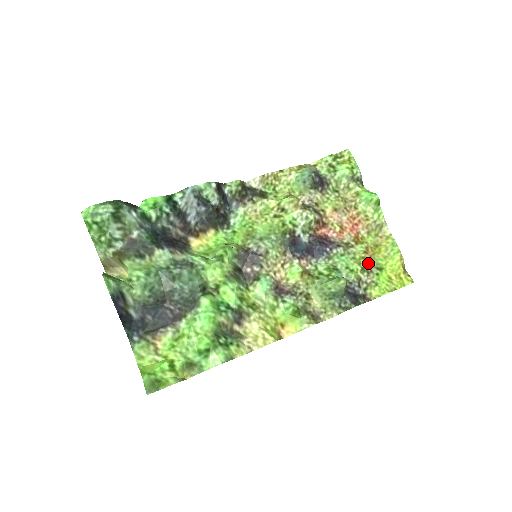
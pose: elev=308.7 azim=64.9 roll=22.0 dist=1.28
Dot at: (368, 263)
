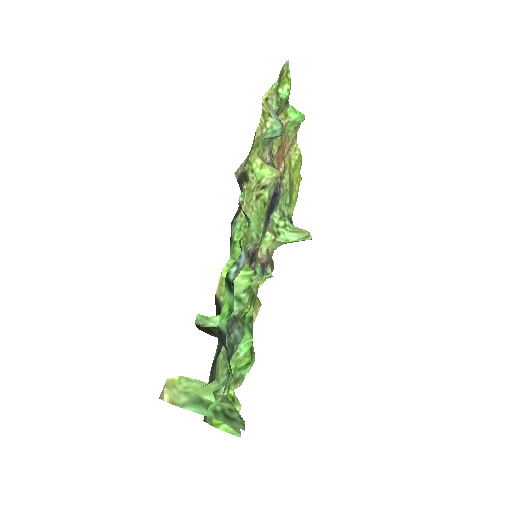
Dot at: (290, 187)
